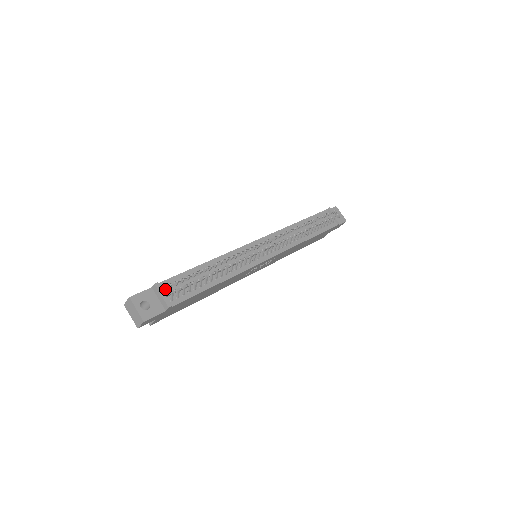
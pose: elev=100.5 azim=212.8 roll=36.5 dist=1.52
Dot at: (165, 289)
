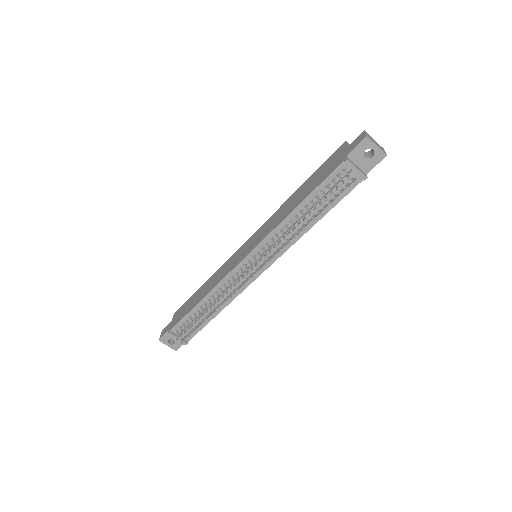
Dot at: (178, 331)
